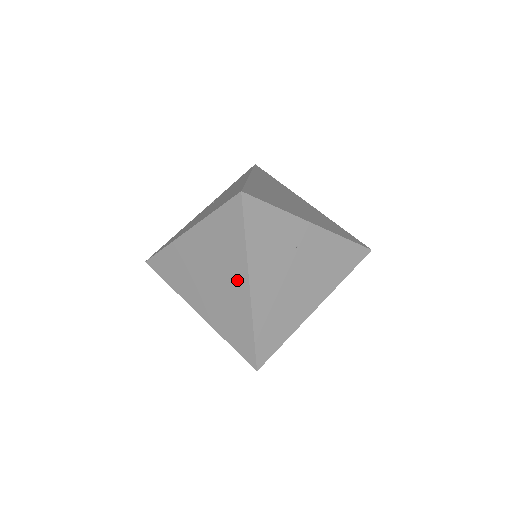
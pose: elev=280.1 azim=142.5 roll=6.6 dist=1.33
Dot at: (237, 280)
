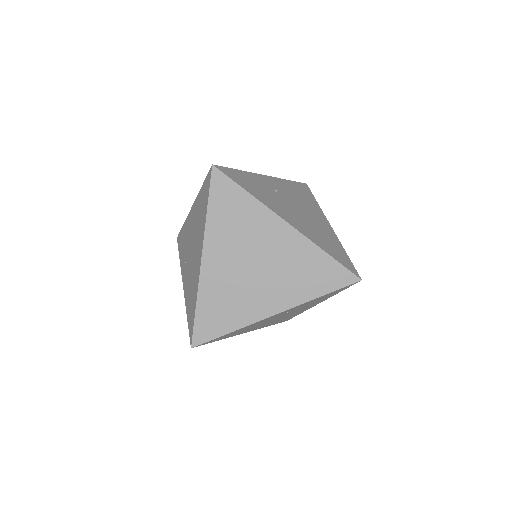
Dot at: (275, 233)
